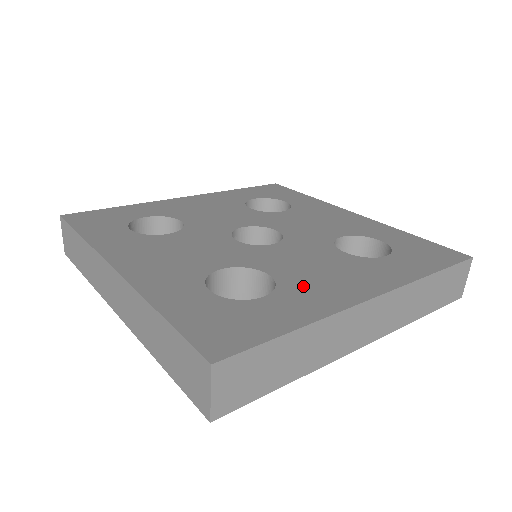
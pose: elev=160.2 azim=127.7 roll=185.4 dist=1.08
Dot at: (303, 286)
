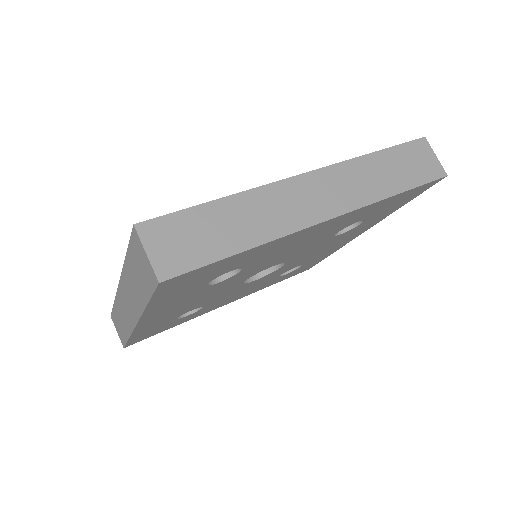
Dot at: occluded
